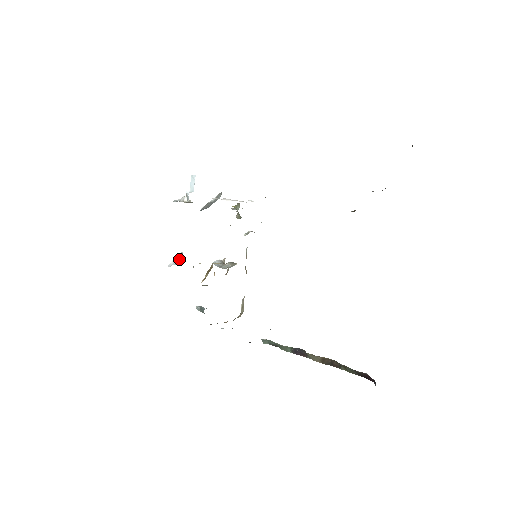
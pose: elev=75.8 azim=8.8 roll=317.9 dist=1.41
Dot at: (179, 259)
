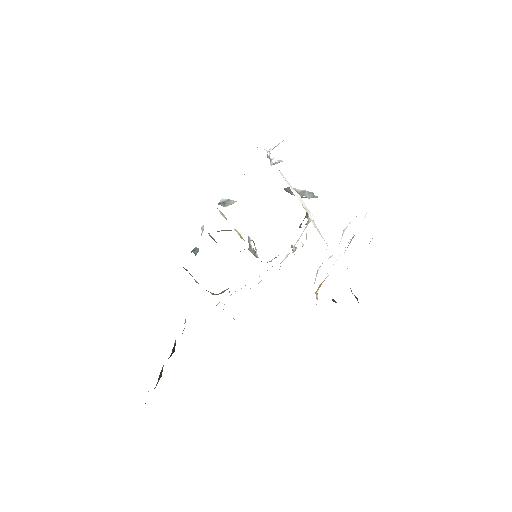
Dot at: (224, 201)
